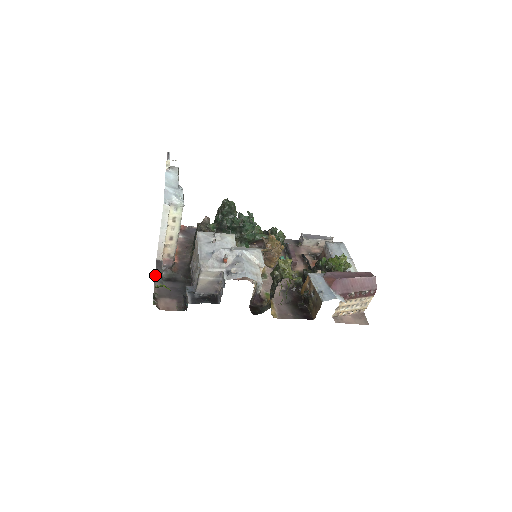
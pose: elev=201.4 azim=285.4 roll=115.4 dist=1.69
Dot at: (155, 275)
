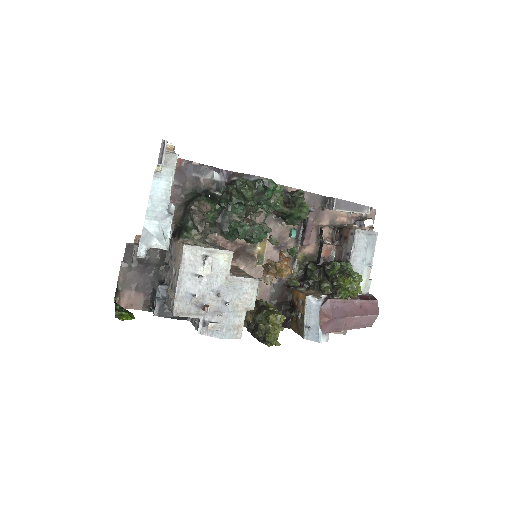
Dot at: (122, 261)
